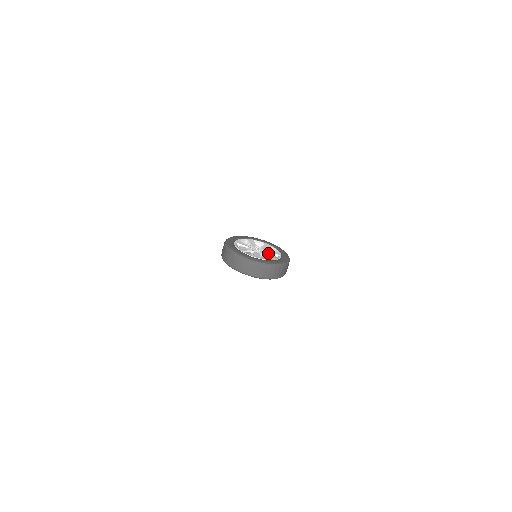
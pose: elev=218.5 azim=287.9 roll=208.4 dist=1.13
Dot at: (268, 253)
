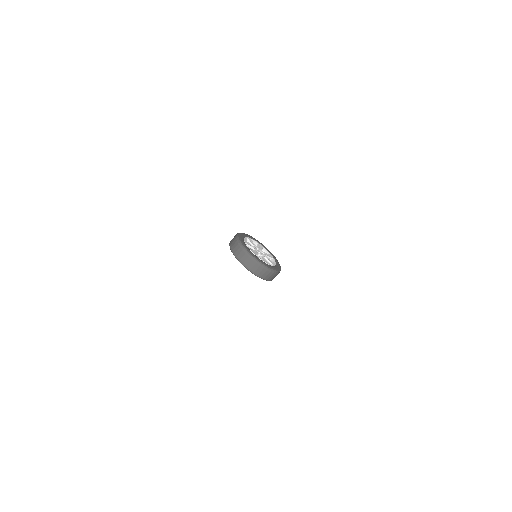
Dot at: (266, 256)
